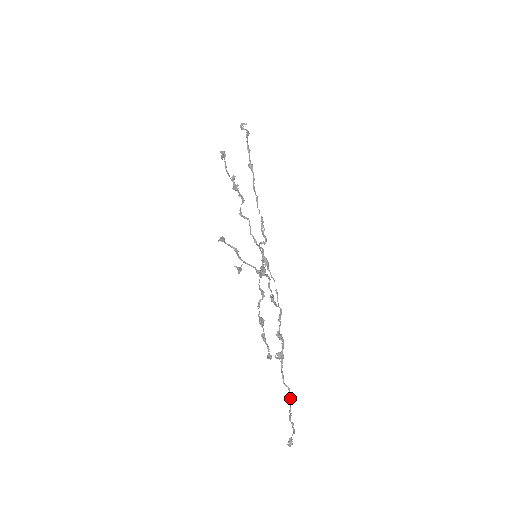
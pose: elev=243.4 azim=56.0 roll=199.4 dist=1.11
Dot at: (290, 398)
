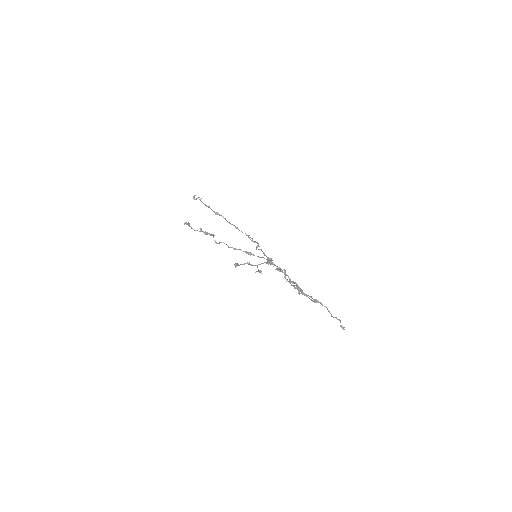
Dot at: occluded
